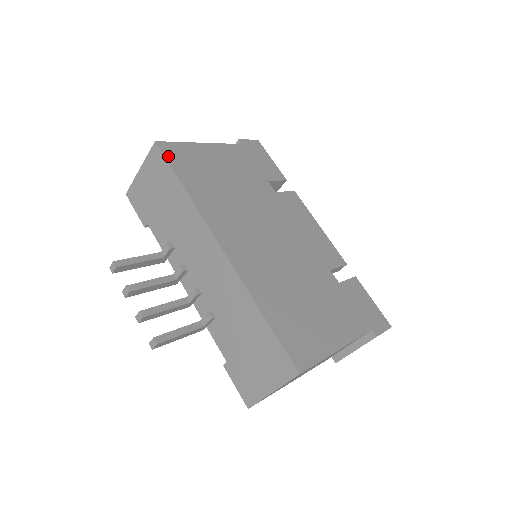
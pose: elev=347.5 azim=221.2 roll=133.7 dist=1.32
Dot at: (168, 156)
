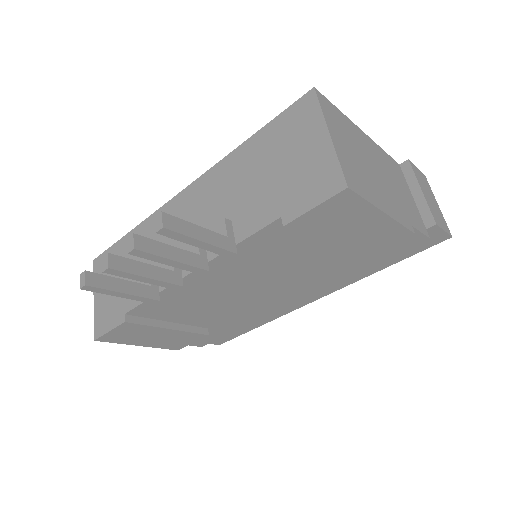
Dot at: occluded
